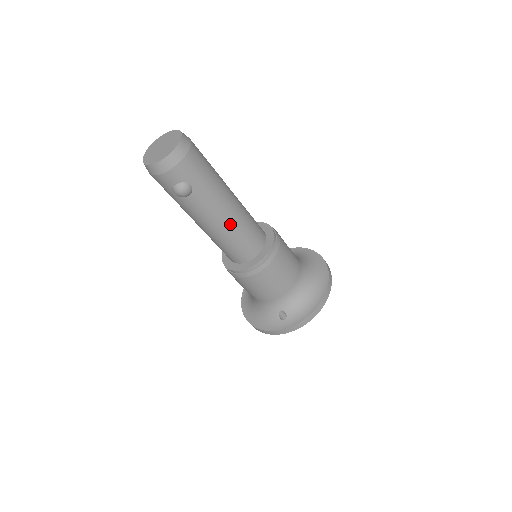
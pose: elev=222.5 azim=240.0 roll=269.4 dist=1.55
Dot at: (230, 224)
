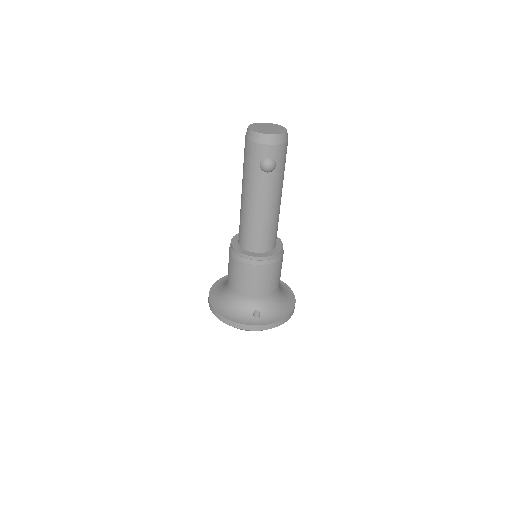
Dot at: (273, 213)
